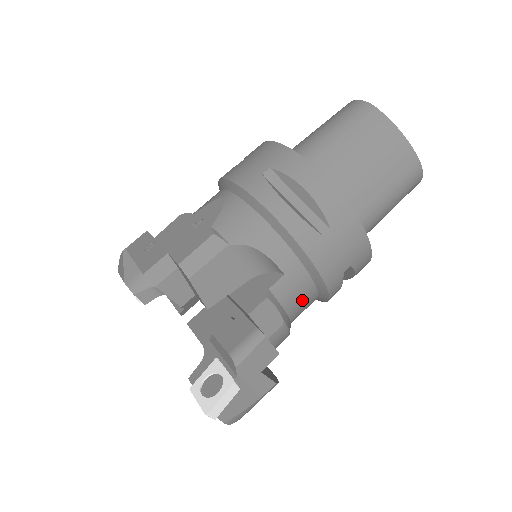
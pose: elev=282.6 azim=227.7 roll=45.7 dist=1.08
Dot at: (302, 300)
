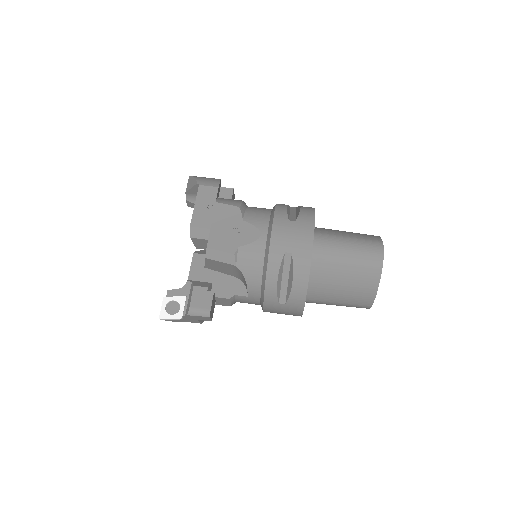
Dot at: occluded
